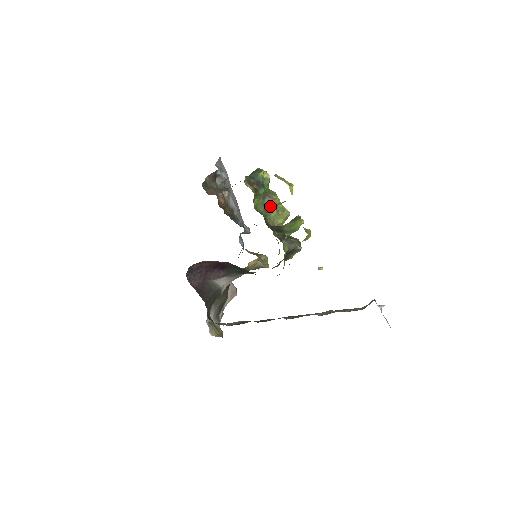
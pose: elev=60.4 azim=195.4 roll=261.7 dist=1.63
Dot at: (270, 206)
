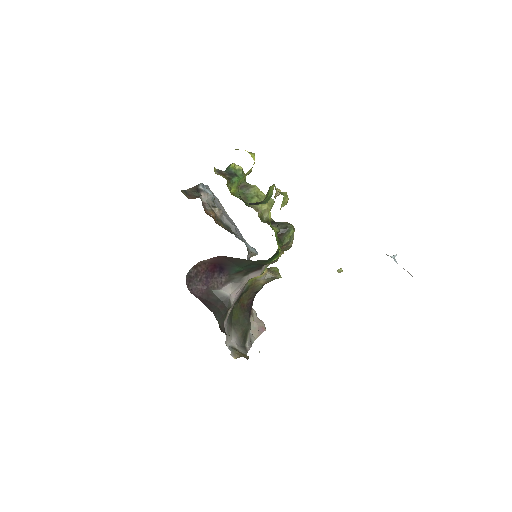
Dot at: (249, 194)
